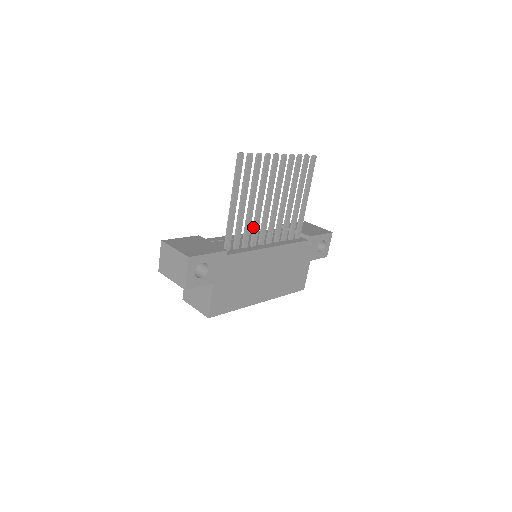
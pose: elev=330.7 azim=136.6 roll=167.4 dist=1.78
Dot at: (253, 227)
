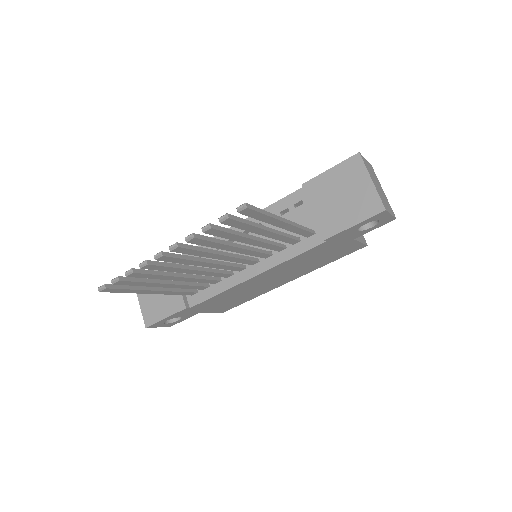
Dot at: occluded
